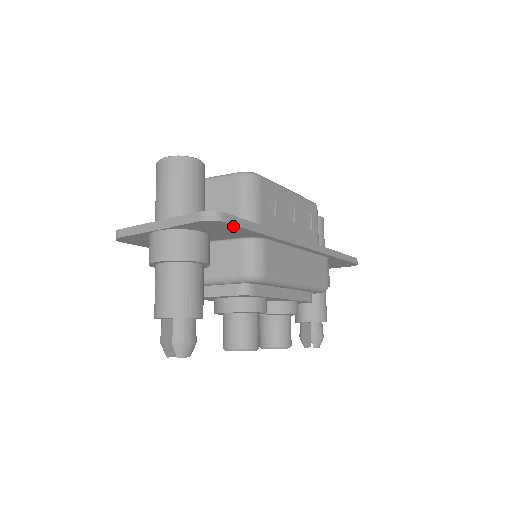
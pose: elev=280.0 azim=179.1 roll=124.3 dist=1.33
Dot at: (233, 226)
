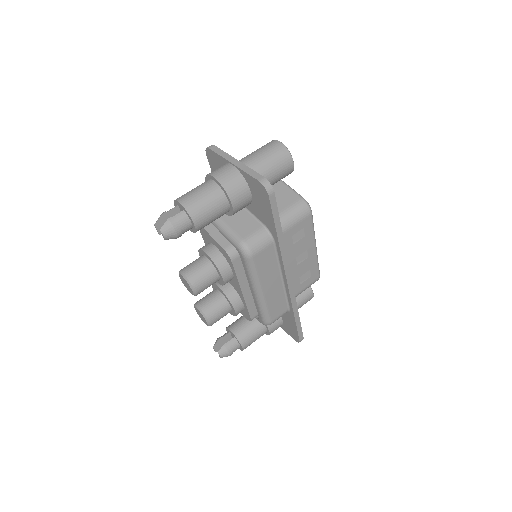
Dot at: (270, 206)
